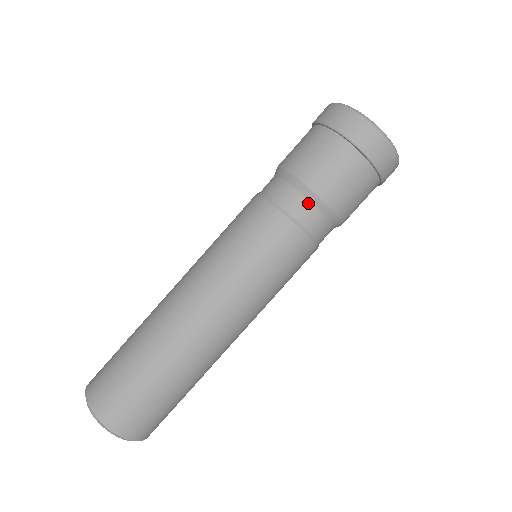
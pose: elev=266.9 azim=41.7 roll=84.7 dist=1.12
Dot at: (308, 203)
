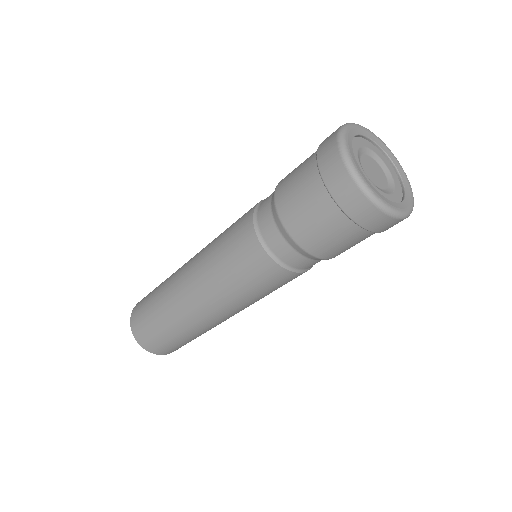
Dot at: (279, 233)
